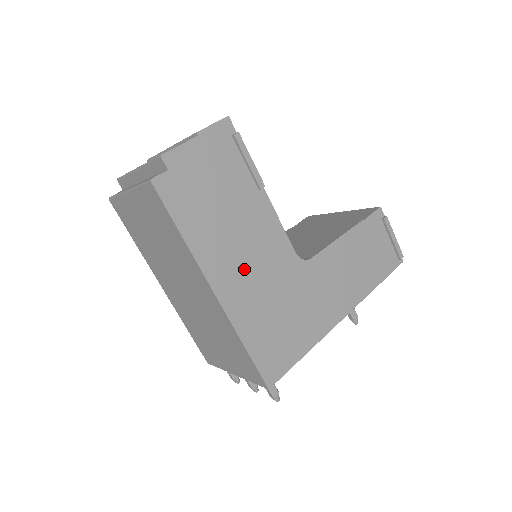
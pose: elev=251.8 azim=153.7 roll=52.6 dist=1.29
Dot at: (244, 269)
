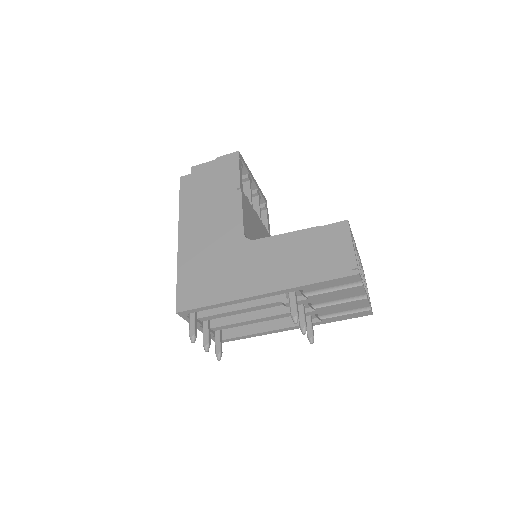
Dot at: (203, 232)
